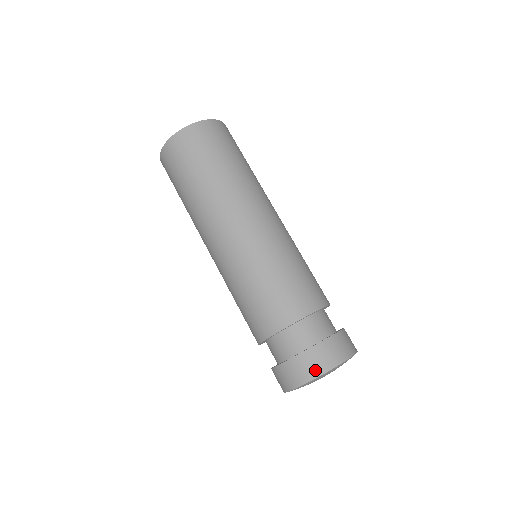
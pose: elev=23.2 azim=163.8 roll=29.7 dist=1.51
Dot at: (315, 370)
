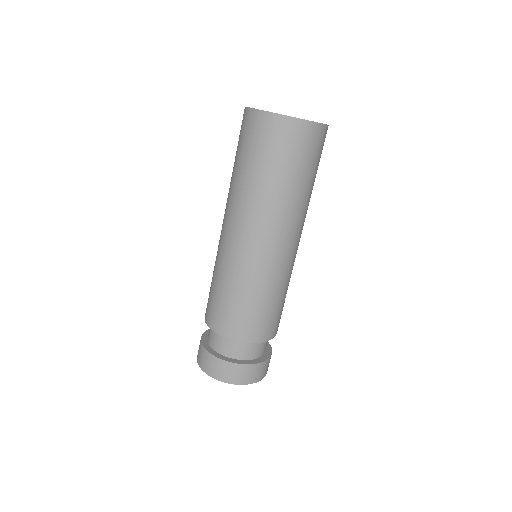
Dot at: (242, 380)
